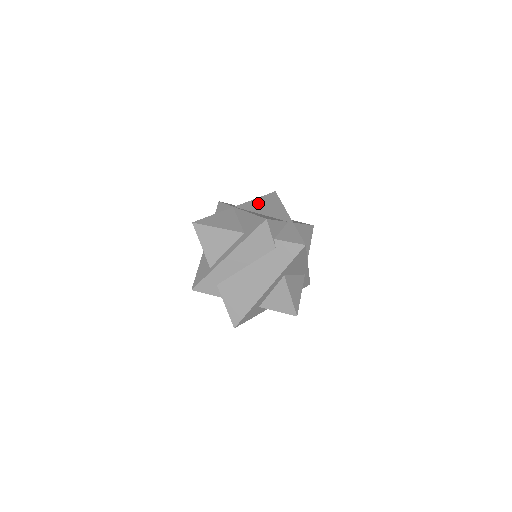
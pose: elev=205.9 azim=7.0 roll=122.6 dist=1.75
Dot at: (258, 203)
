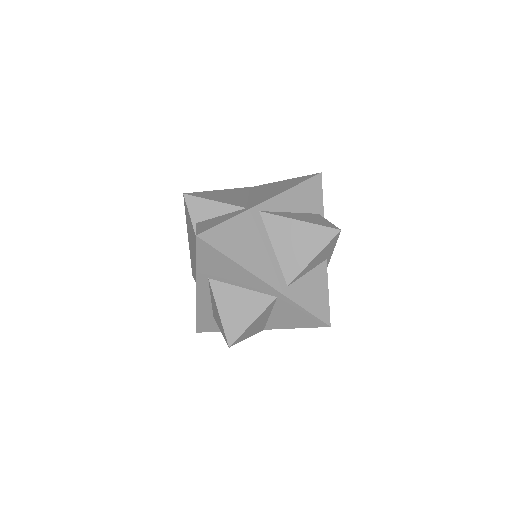
Dot at: (274, 185)
